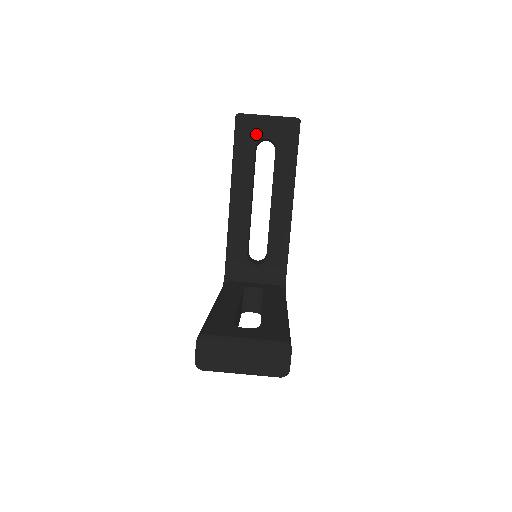
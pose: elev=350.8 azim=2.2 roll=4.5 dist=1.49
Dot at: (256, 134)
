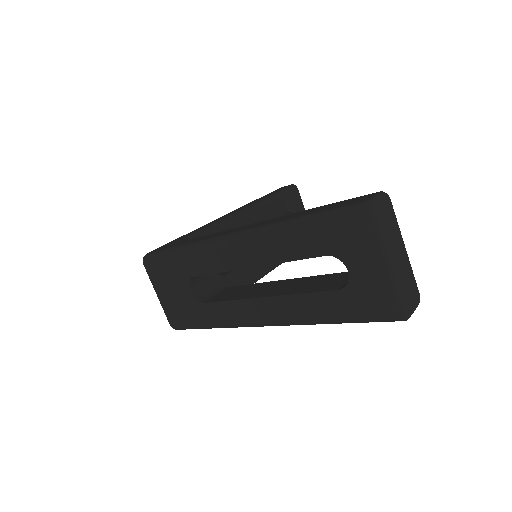
Dot at: (294, 208)
